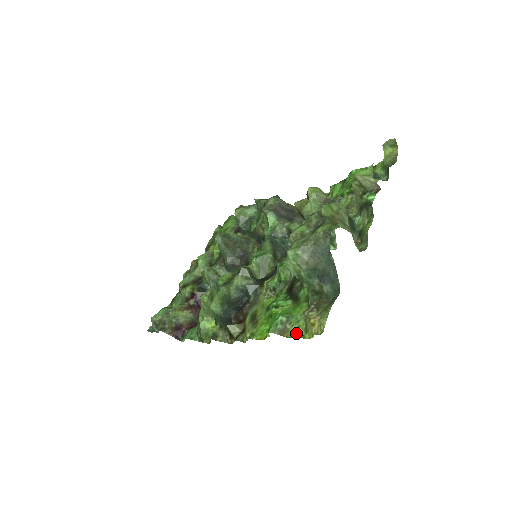
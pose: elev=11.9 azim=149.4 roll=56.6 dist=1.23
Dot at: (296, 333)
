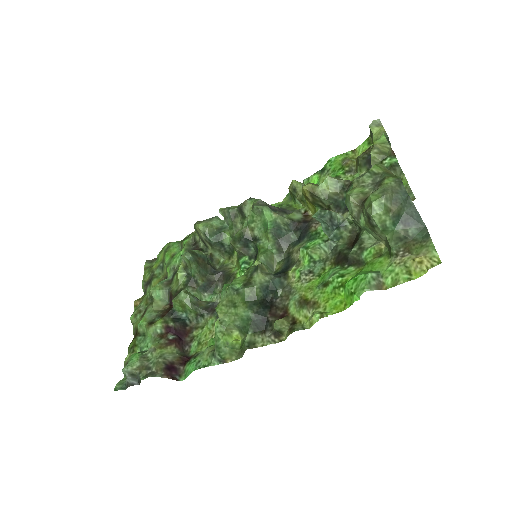
Dot at: (398, 280)
